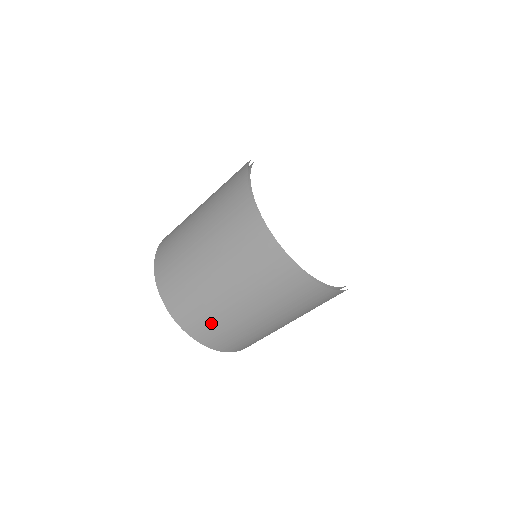
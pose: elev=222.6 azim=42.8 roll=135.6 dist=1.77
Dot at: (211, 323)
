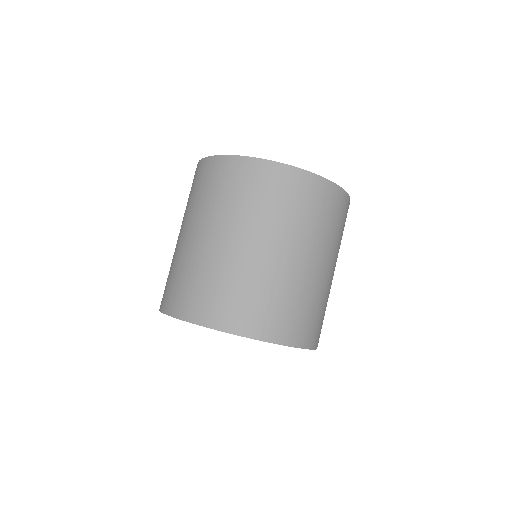
Dot at: (212, 287)
